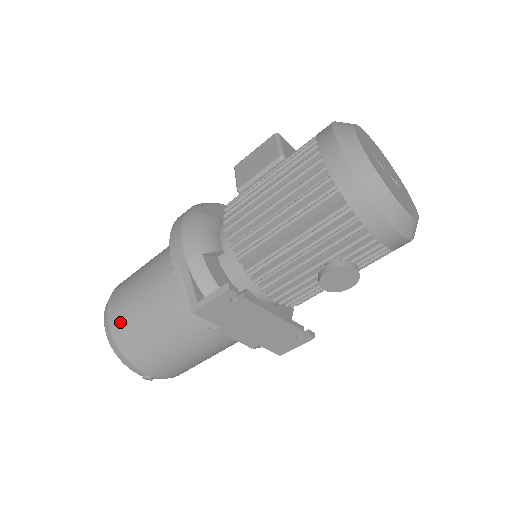
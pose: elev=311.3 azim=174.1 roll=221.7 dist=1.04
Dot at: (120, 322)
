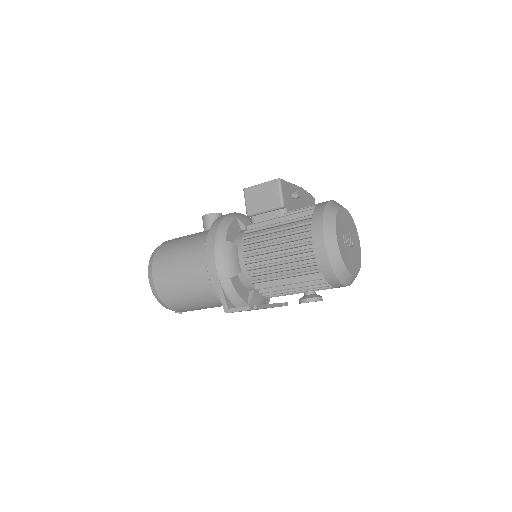
Dot at: (165, 291)
